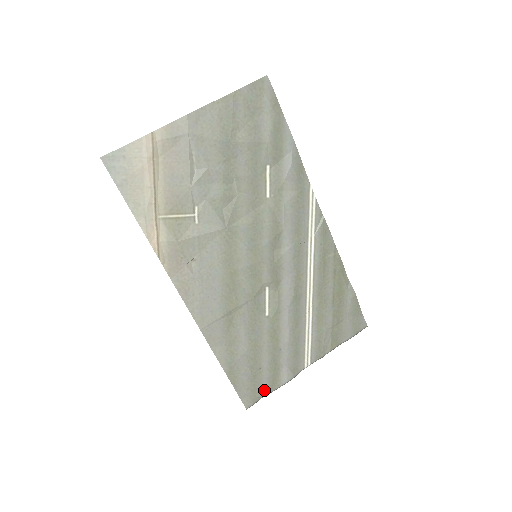
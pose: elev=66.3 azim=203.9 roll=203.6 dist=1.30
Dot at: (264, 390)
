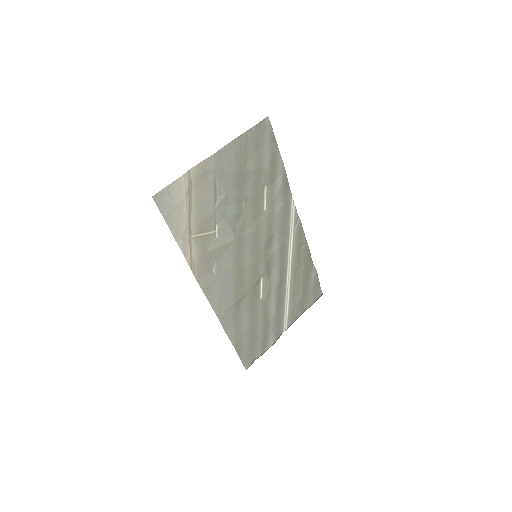
Dot at: (258, 354)
